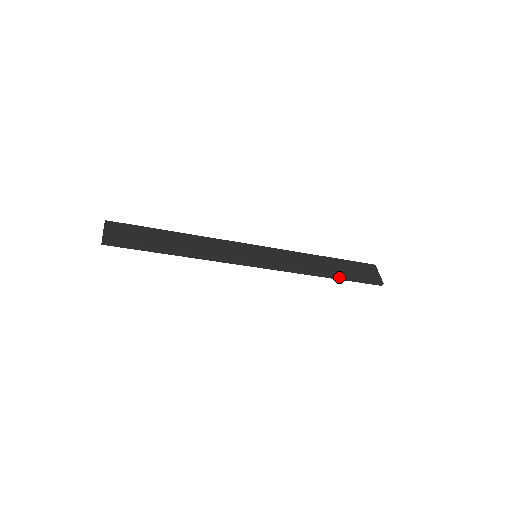
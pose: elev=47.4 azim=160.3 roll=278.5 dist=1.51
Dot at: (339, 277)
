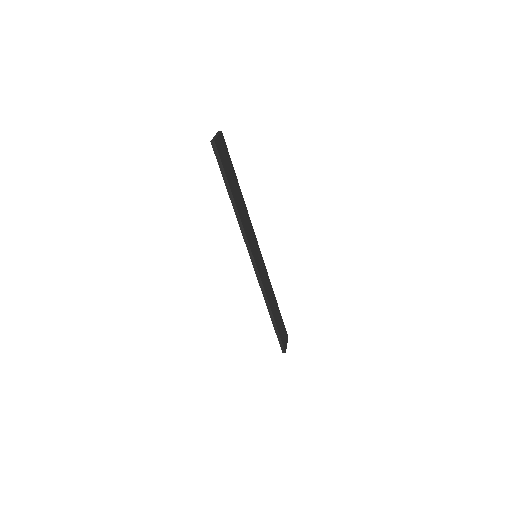
Dot at: (275, 322)
